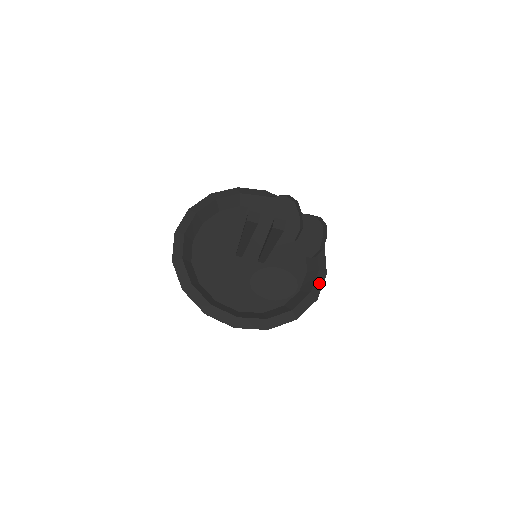
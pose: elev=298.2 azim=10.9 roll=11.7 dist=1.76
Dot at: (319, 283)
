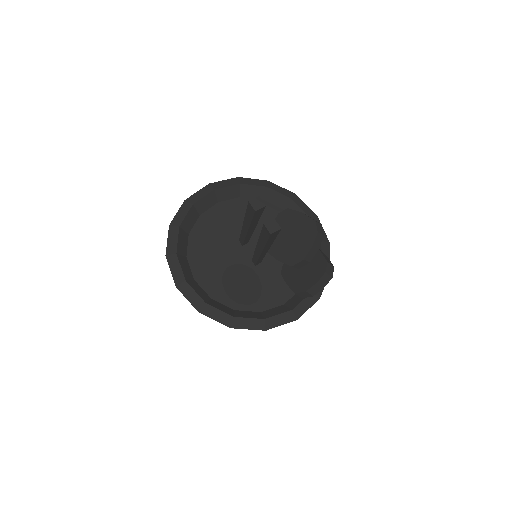
Dot at: (281, 320)
